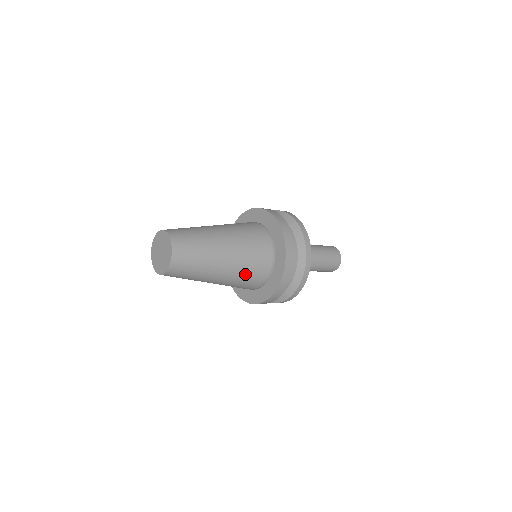
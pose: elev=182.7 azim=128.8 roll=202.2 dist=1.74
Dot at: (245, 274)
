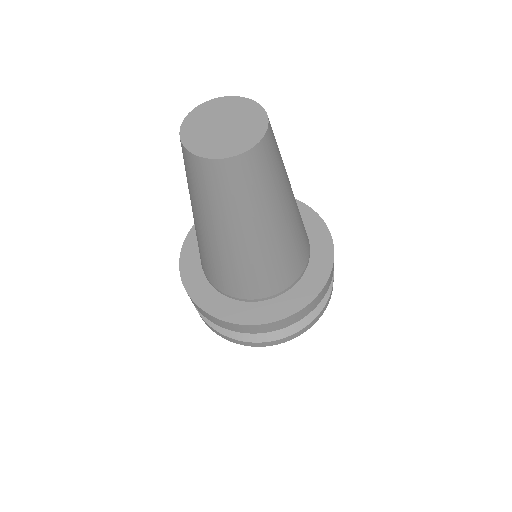
Dot at: occluded
